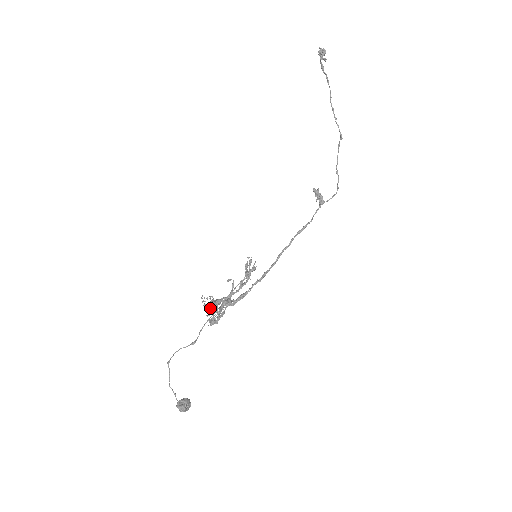
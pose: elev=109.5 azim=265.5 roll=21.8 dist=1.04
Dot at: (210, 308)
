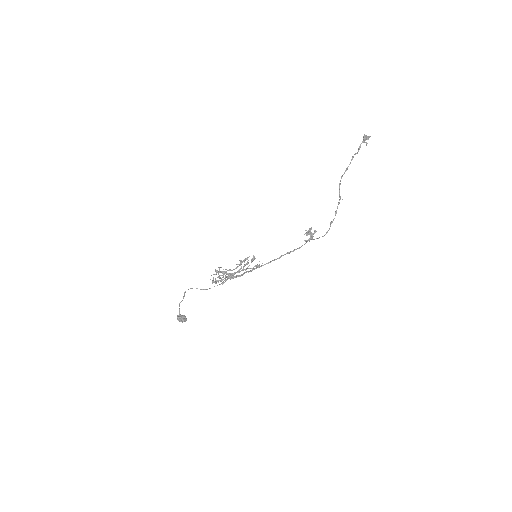
Dot at: (218, 274)
